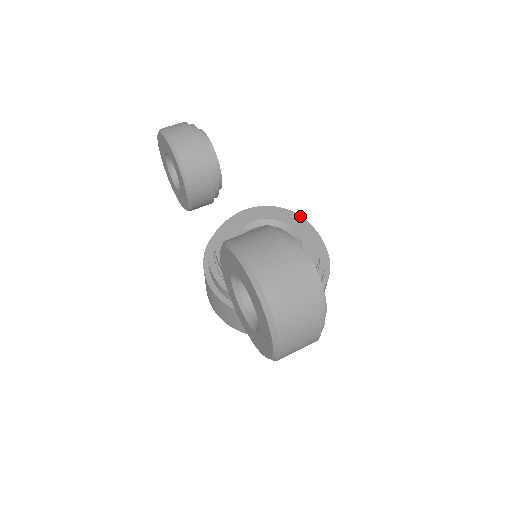
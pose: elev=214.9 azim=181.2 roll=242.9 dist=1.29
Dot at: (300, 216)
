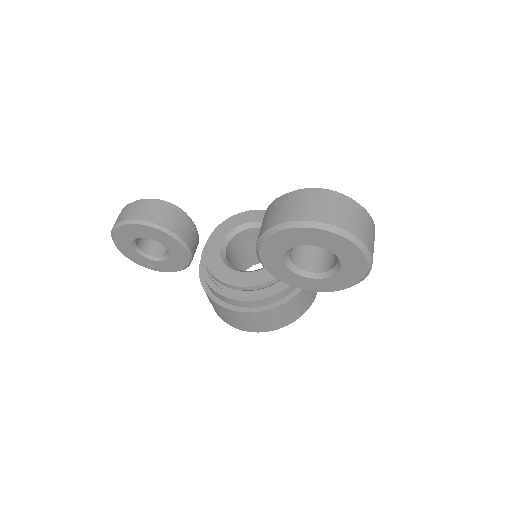
Dot at: (245, 212)
